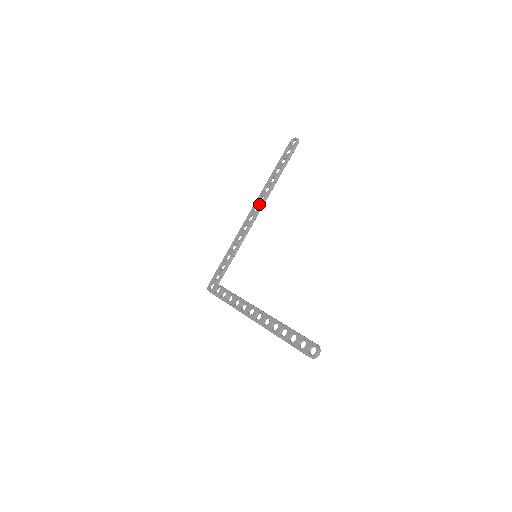
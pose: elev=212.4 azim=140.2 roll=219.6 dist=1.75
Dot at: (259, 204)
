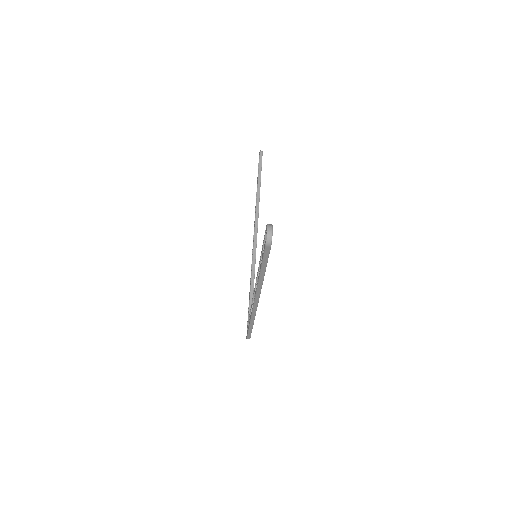
Dot at: occluded
